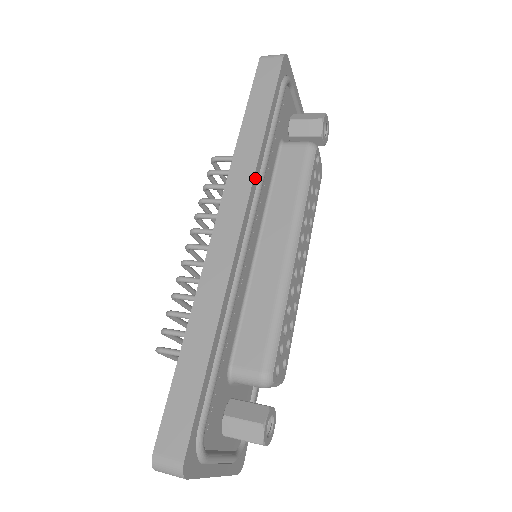
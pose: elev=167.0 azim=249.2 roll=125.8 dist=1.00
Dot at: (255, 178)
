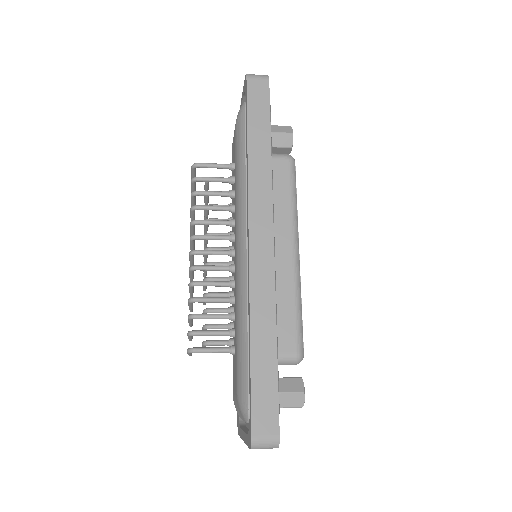
Dot at: (272, 195)
